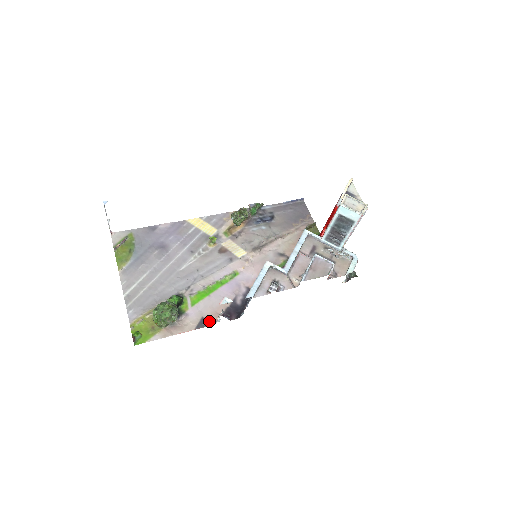
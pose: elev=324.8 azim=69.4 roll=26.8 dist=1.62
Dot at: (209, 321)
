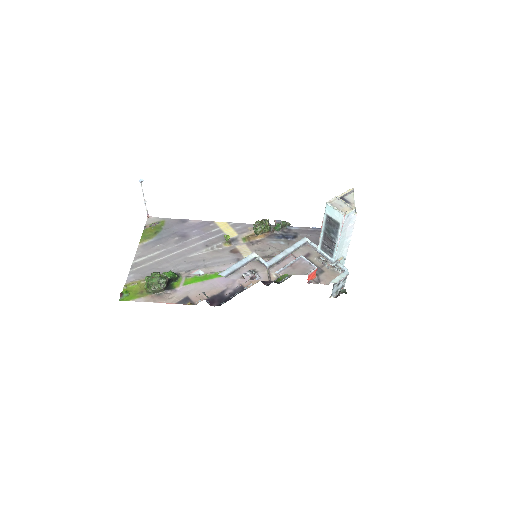
Dot at: (192, 301)
